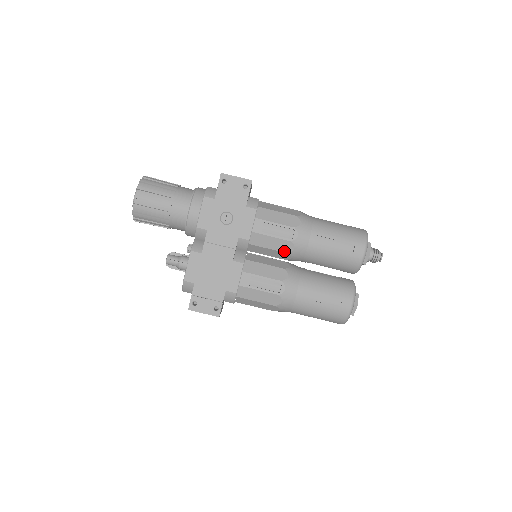
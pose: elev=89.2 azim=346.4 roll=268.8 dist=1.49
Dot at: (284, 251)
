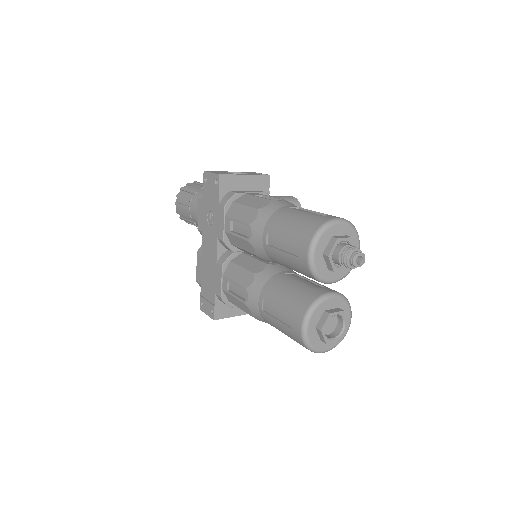
Dot at: (251, 252)
